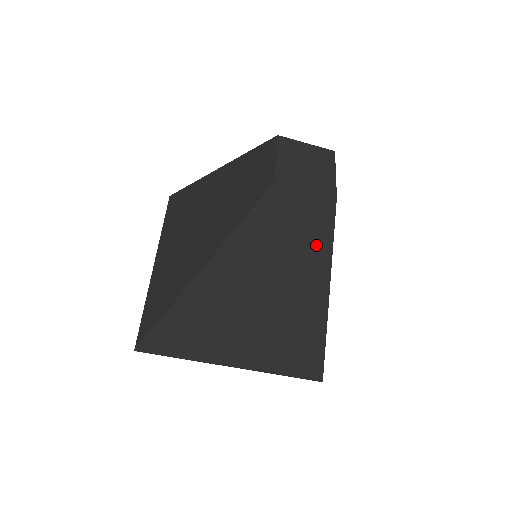
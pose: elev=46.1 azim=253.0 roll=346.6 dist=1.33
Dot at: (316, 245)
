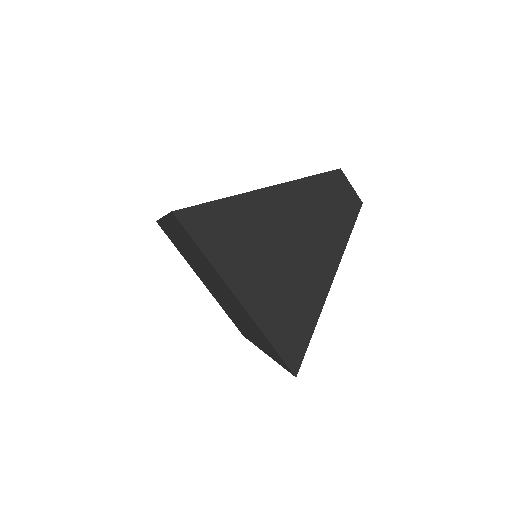
Dot at: (343, 225)
